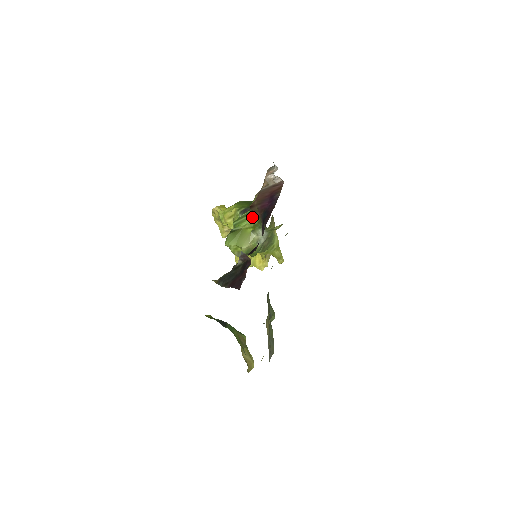
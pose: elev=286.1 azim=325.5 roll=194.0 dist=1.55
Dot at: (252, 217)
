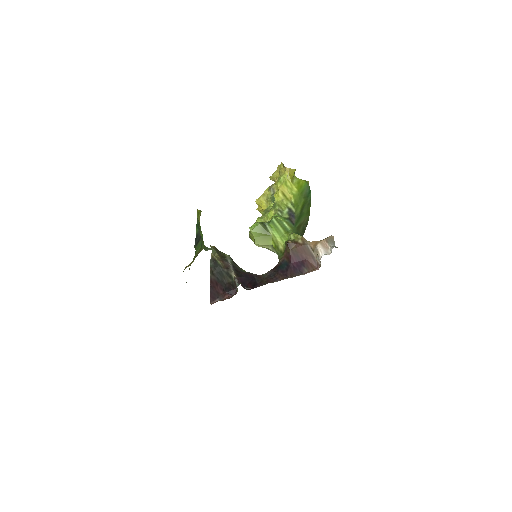
Dot at: (283, 241)
